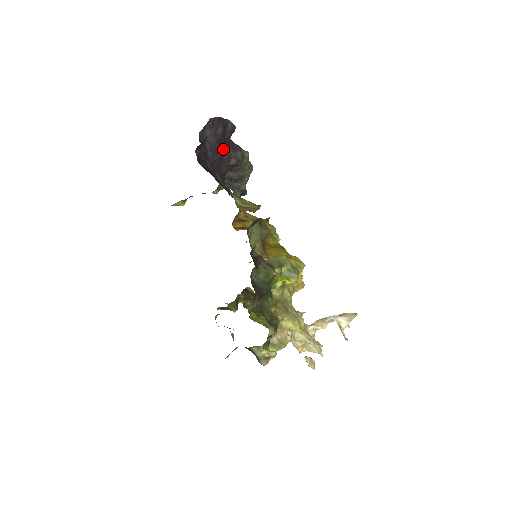
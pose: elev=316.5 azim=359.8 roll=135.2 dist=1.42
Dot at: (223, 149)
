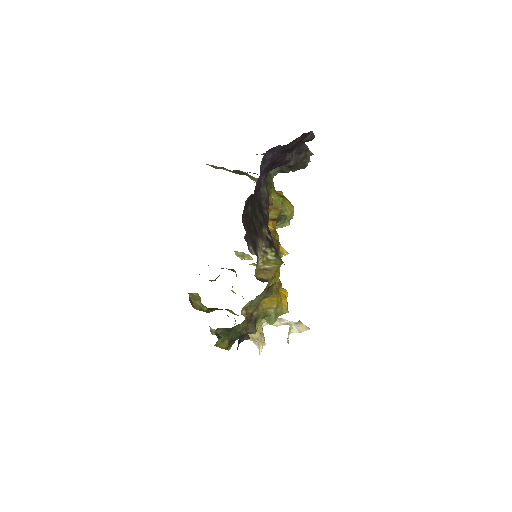
Dot at: (286, 154)
